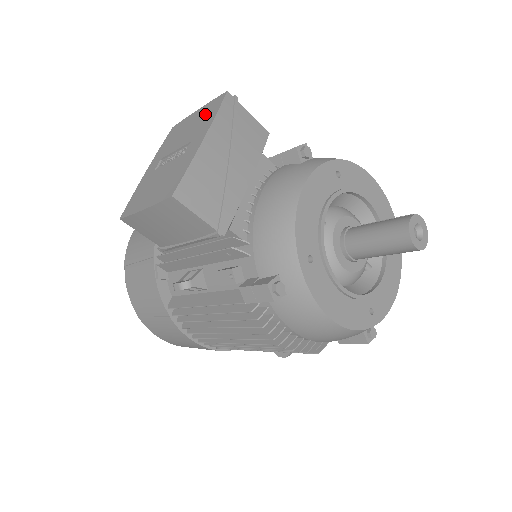
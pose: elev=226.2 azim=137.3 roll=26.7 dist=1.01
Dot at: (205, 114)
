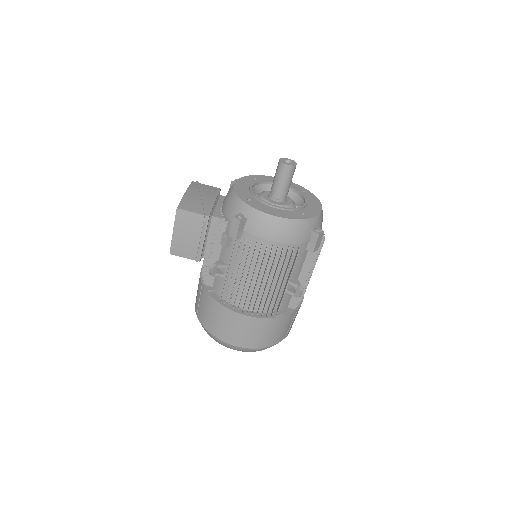
Dot at: occluded
